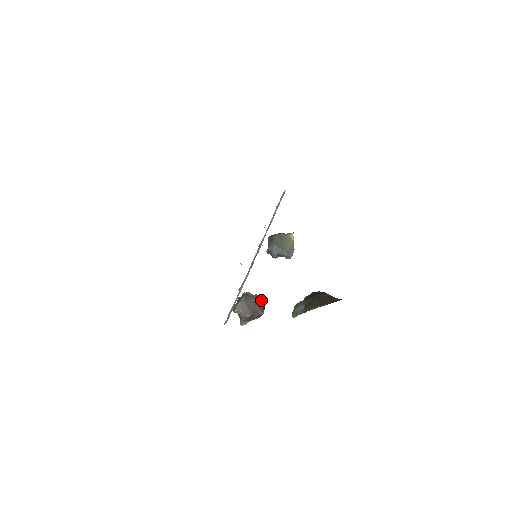
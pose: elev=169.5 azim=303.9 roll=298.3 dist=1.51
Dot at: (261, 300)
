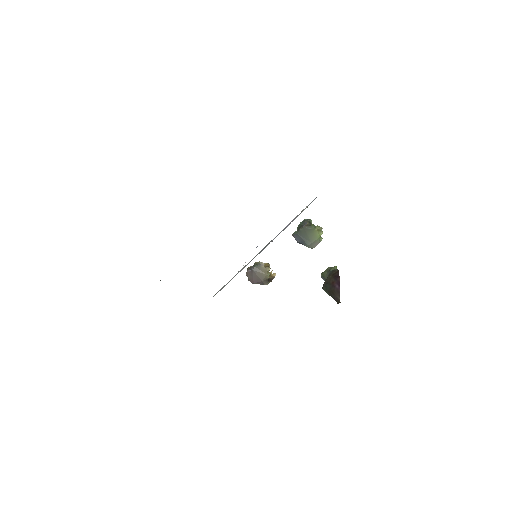
Dot at: (268, 275)
